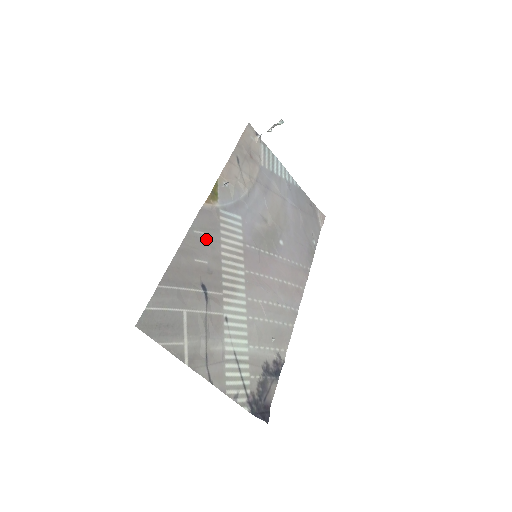
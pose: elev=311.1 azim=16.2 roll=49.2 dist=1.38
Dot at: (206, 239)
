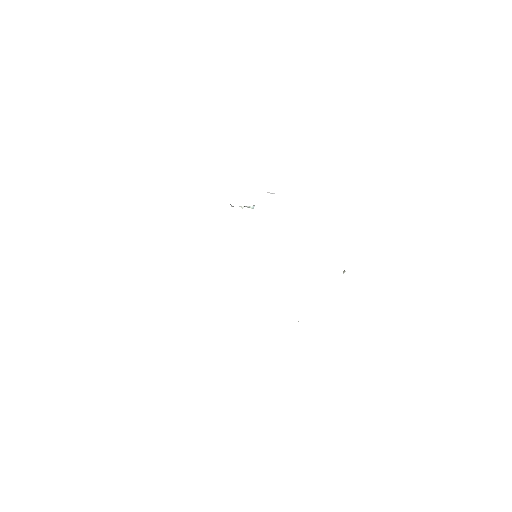
Dot at: occluded
